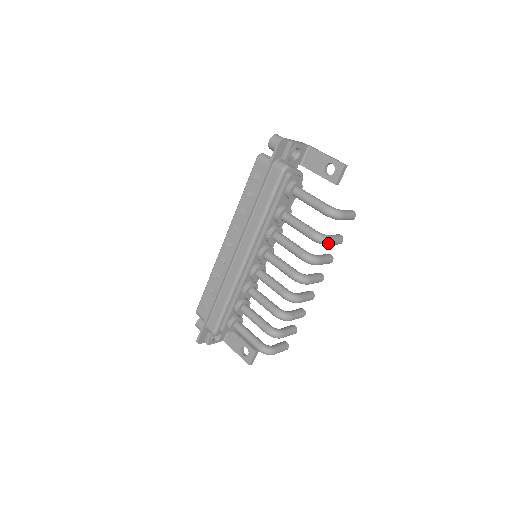
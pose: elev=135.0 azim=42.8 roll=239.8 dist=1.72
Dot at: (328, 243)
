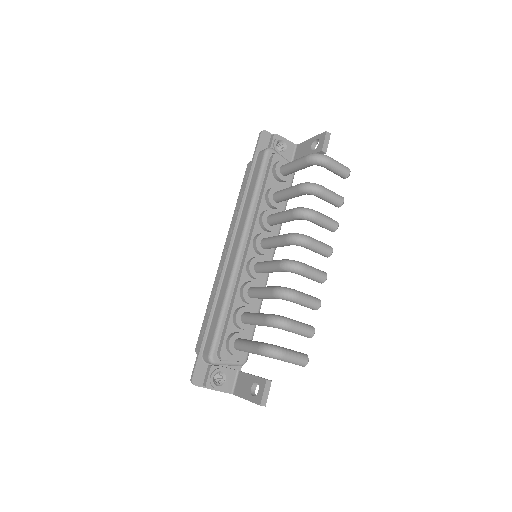
Dot at: (319, 190)
